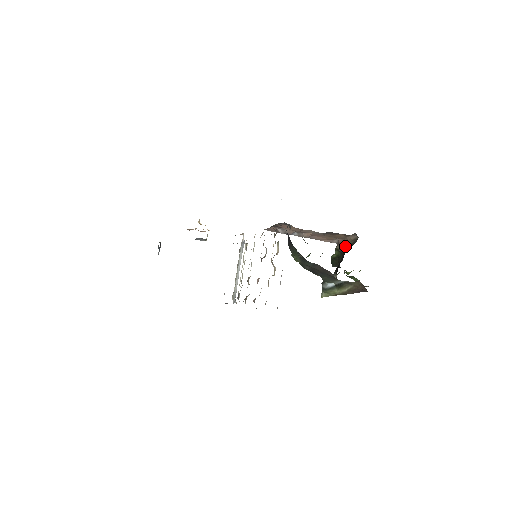
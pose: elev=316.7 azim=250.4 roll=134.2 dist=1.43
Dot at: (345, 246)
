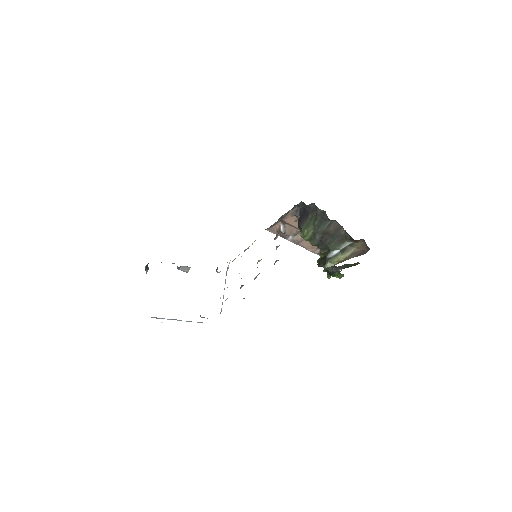
Dot at: occluded
